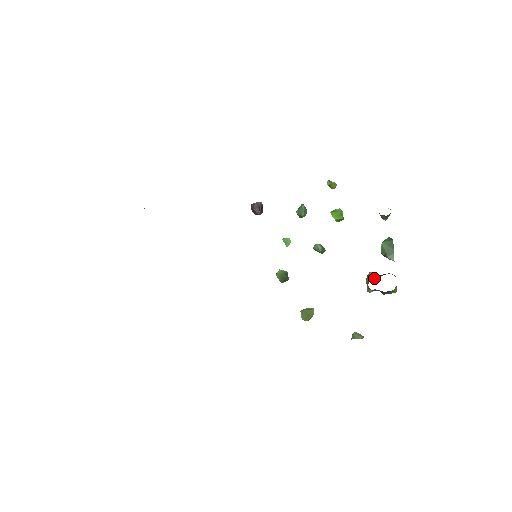
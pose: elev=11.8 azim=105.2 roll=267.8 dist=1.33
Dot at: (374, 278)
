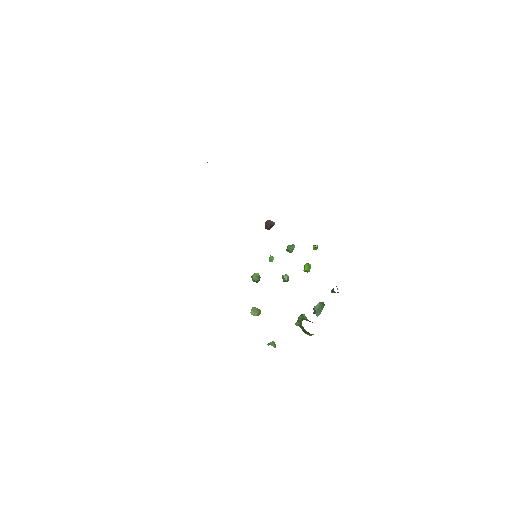
Dot at: (307, 320)
